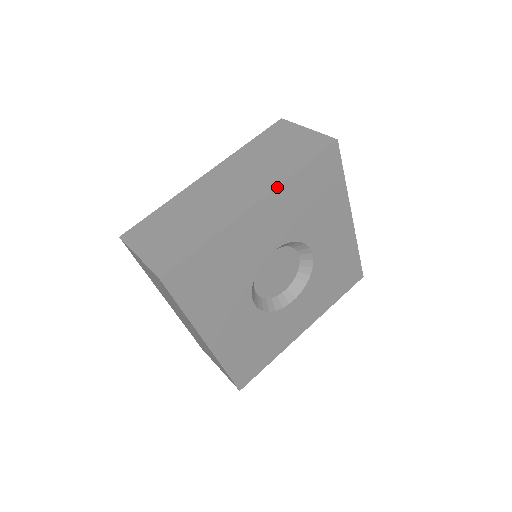
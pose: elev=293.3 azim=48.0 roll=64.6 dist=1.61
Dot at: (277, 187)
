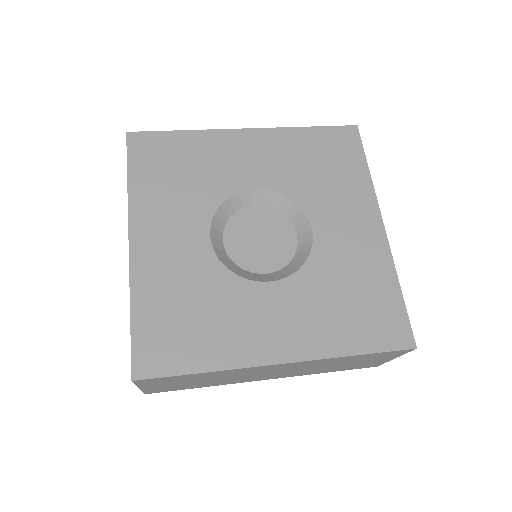
Dot at: (276, 128)
